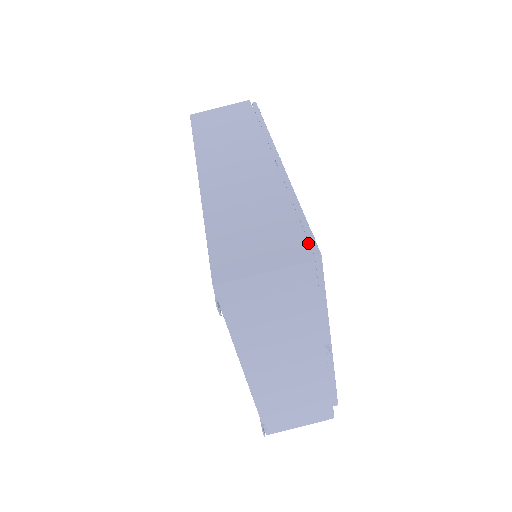
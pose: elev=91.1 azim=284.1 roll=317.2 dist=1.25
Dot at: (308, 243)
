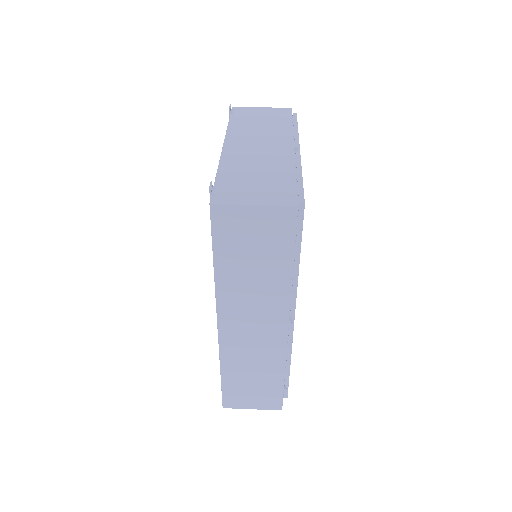
Dot at: occluded
